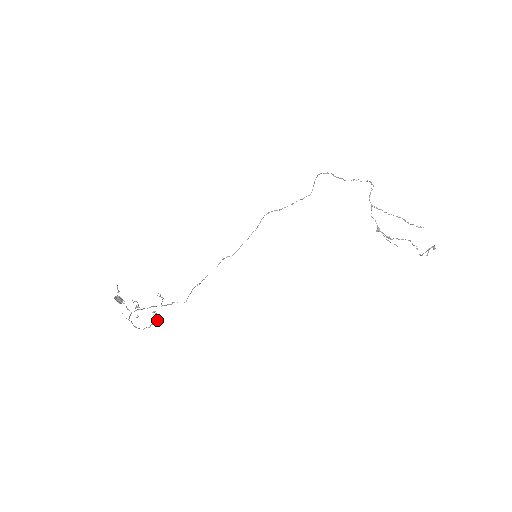
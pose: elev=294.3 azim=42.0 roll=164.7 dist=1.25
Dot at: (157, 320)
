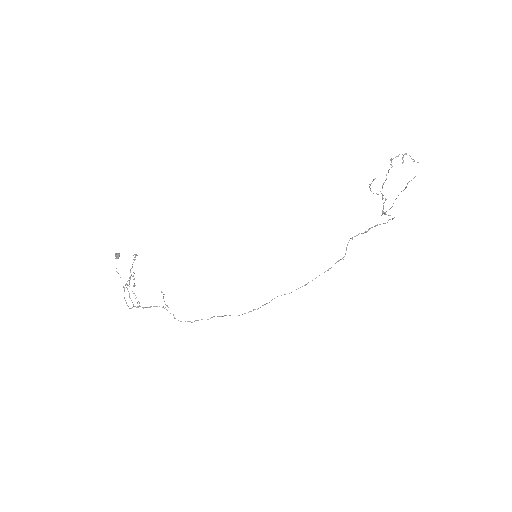
Dot at: occluded
